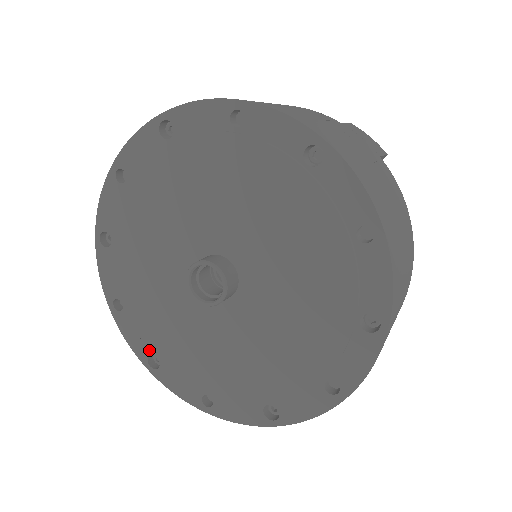
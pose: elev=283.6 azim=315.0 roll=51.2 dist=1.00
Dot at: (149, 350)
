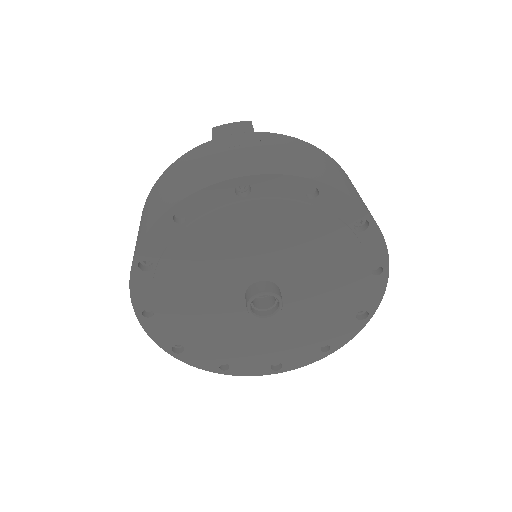
Dot at: (267, 365)
